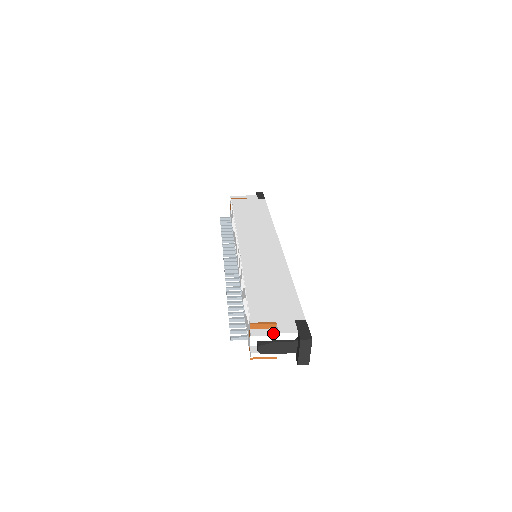
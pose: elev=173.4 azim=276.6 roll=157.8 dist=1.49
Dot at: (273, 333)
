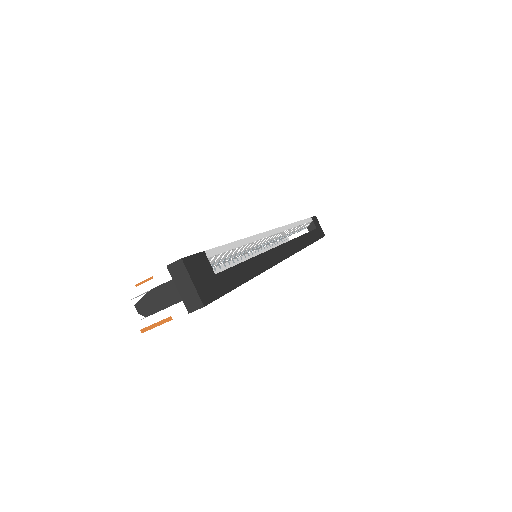
Dot at: (150, 280)
